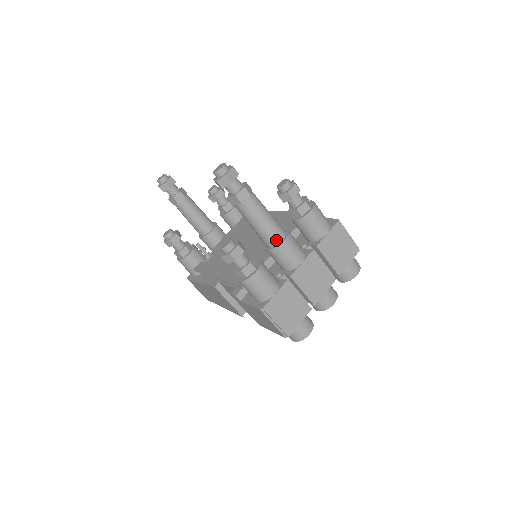
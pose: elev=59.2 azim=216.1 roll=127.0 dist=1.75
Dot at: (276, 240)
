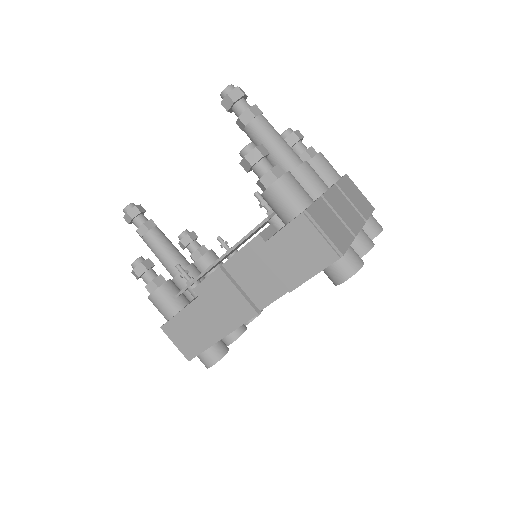
Dot at: (296, 161)
